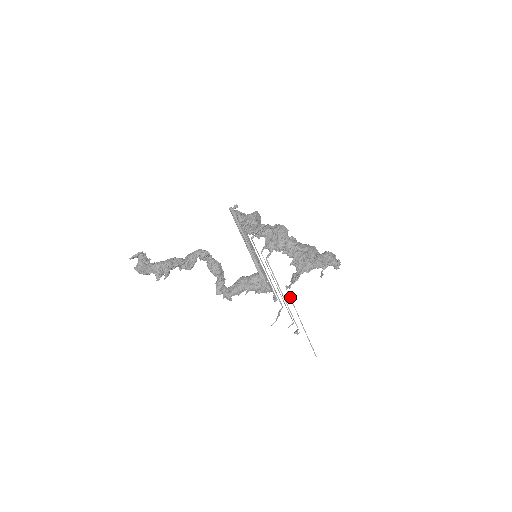
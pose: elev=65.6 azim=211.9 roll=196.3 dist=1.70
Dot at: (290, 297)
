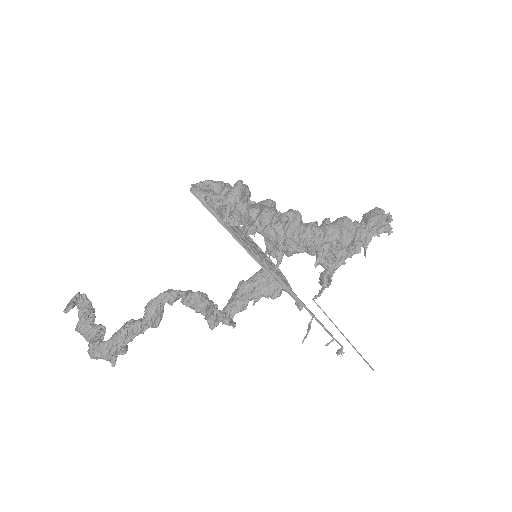
Dot at: (323, 311)
